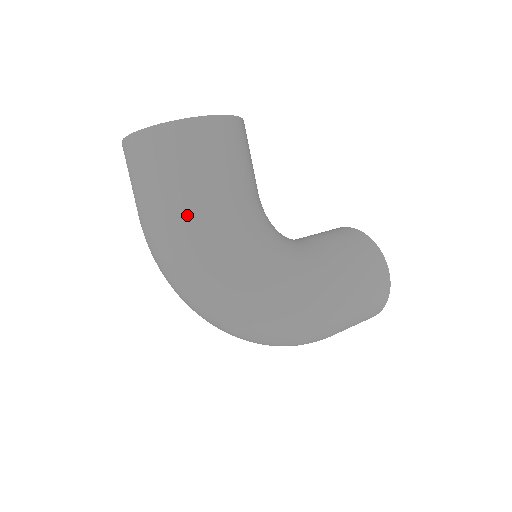
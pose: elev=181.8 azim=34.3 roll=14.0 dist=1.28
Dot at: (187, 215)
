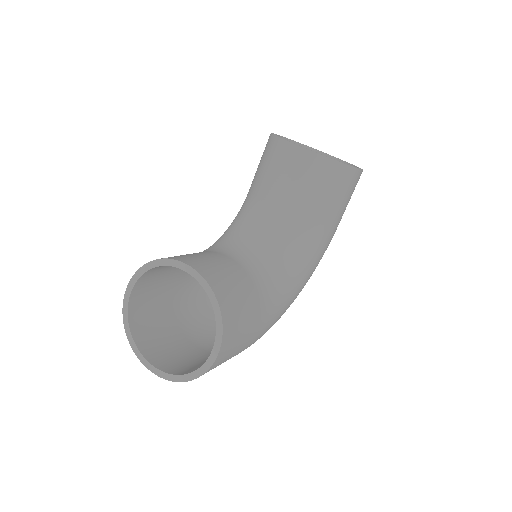
Dot at: occluded
